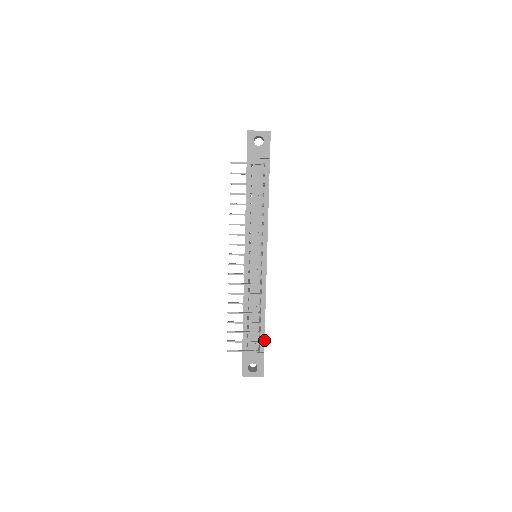
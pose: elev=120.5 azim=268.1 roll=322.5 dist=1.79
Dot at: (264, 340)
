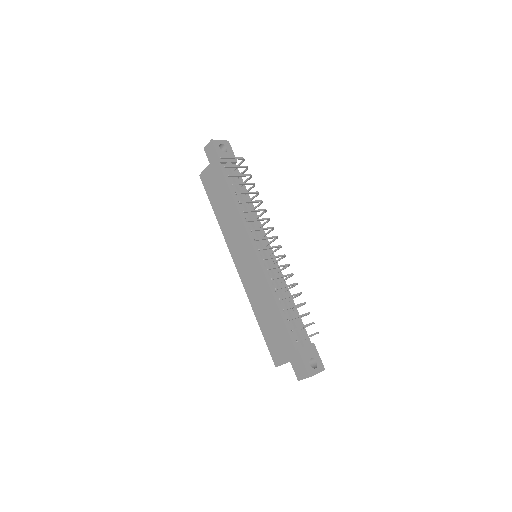
Dot at: (306, 331)
